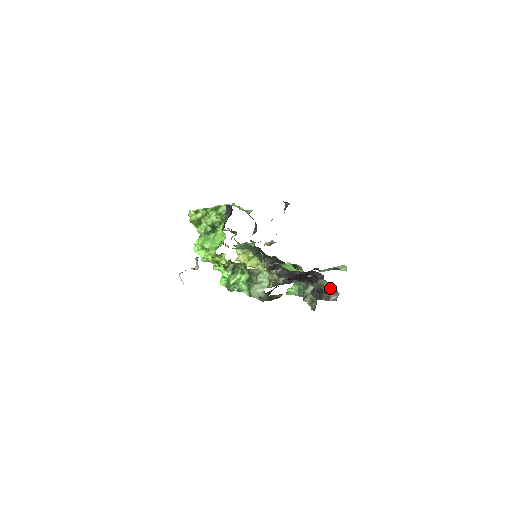
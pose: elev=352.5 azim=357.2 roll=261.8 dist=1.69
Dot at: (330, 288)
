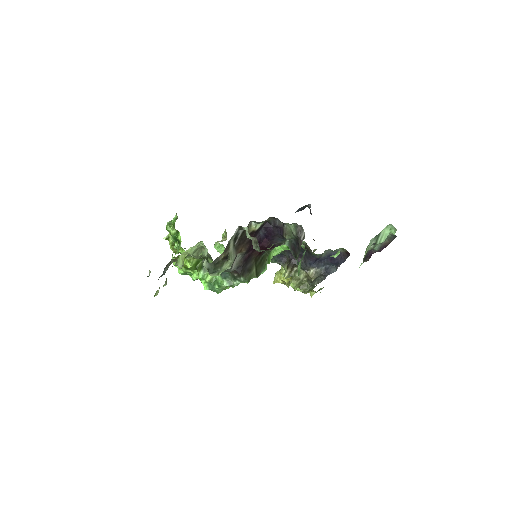
Dot at: (295, 228)
